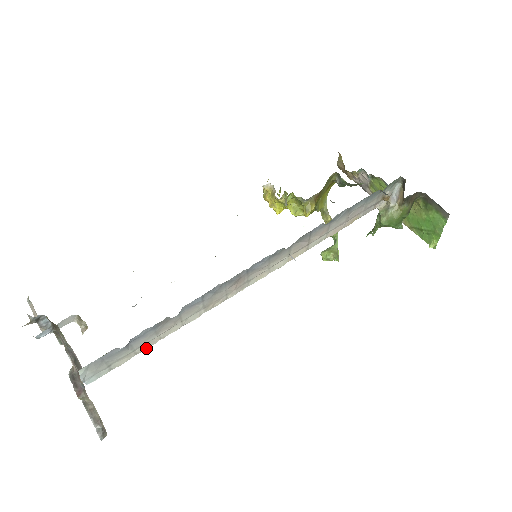
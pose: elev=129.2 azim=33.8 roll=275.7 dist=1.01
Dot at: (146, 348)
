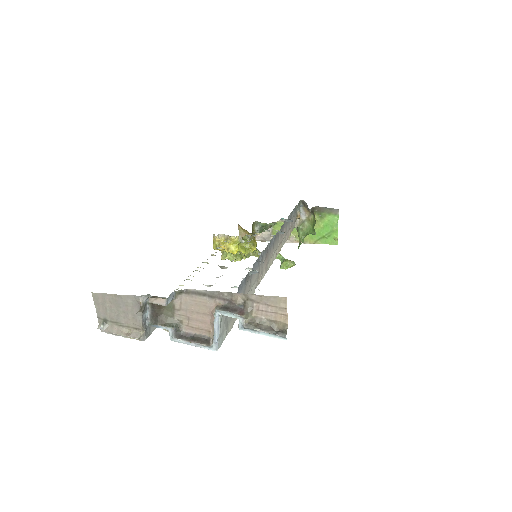
Dot at: occluded
